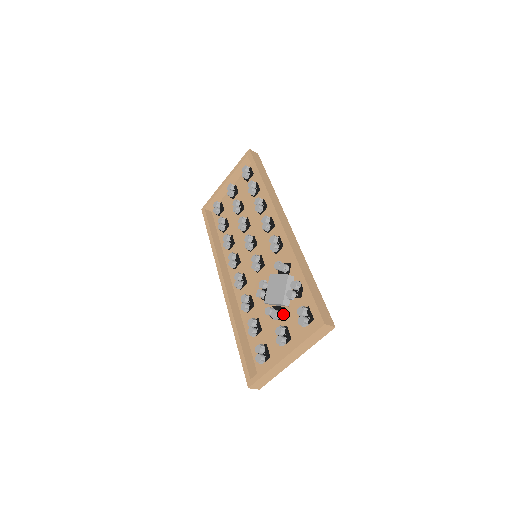
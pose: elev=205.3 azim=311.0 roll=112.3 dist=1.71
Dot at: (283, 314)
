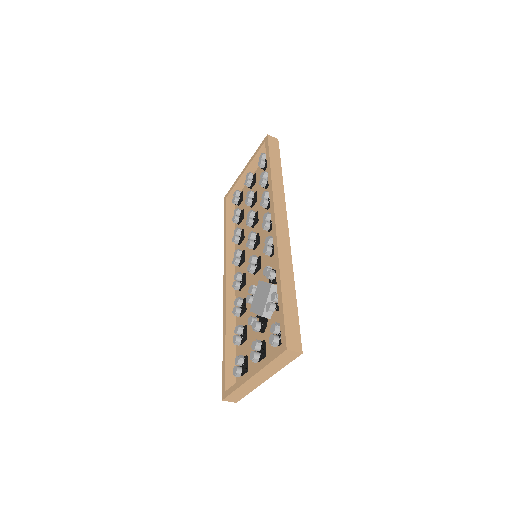
Dot at: (264, 326)
